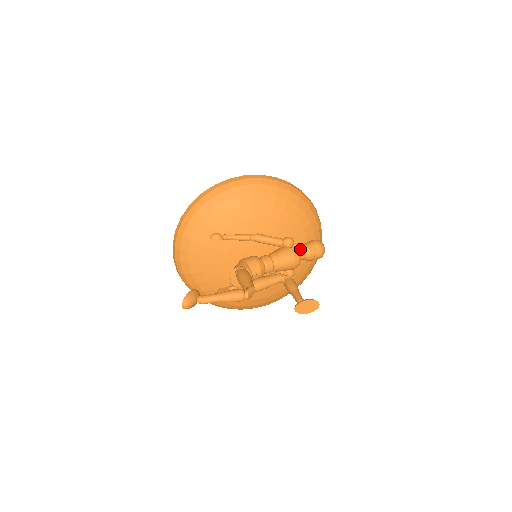
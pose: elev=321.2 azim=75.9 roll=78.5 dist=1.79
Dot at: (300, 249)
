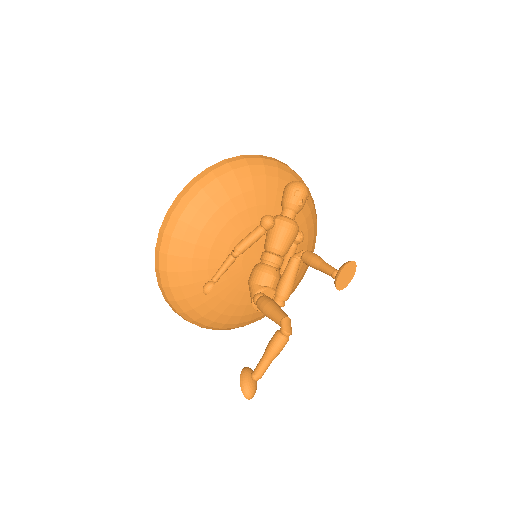
Dot at: (283, 212)
